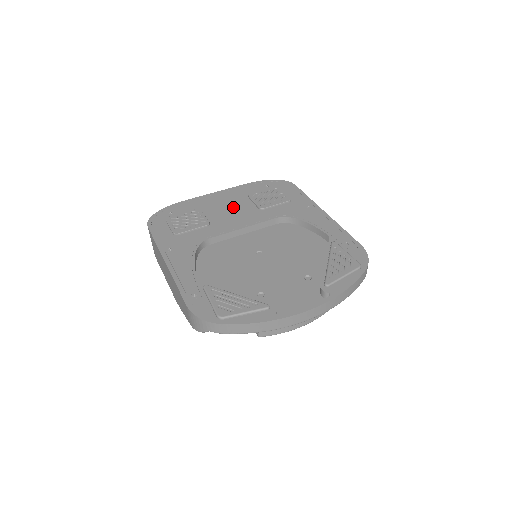
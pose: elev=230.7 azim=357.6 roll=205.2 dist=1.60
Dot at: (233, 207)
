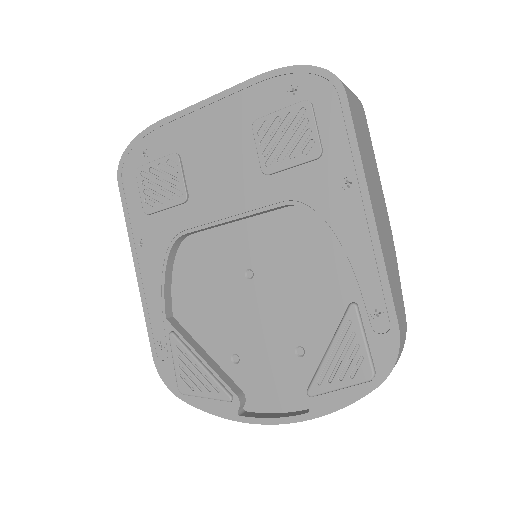
Dot at: (225, 156)
